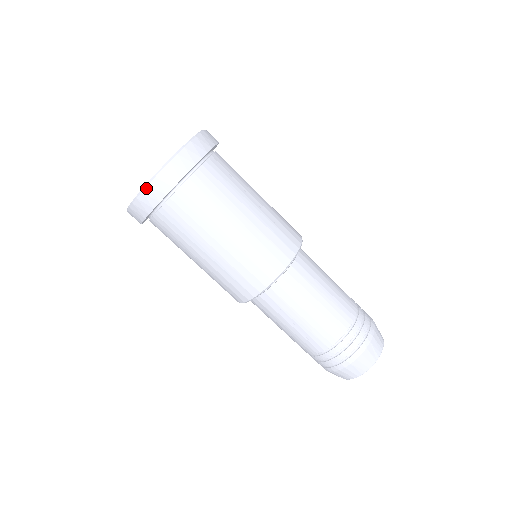
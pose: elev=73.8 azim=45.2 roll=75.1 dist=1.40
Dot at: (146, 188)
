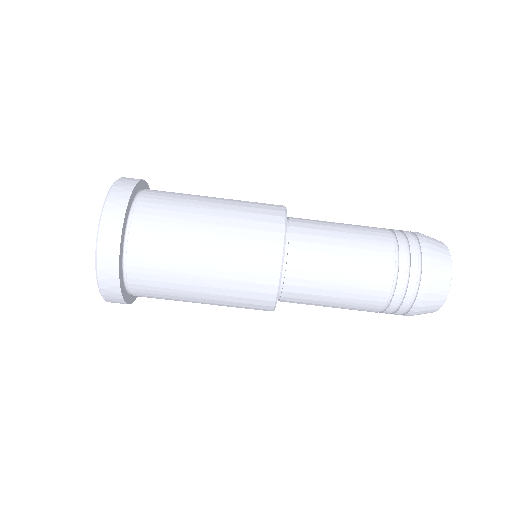
Dot at: (100, 228)
